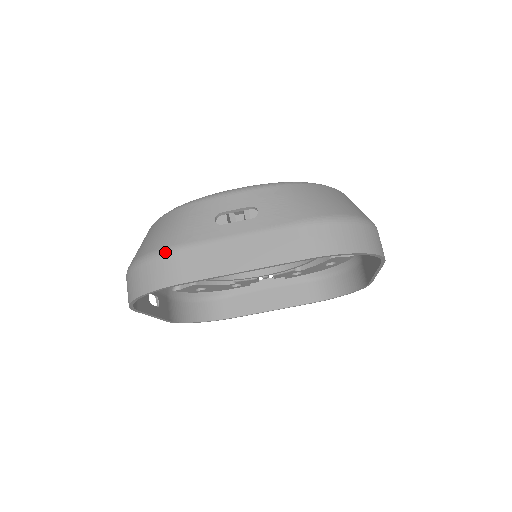
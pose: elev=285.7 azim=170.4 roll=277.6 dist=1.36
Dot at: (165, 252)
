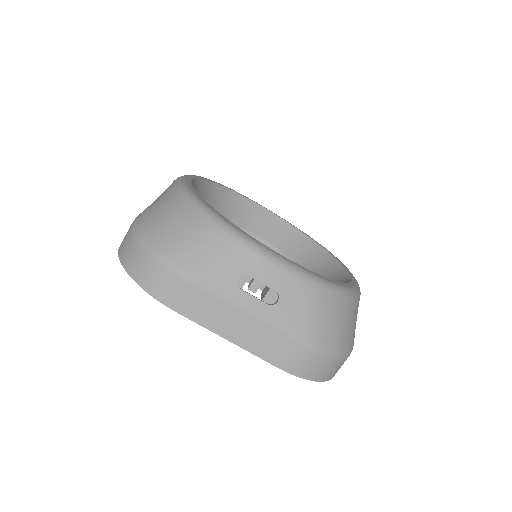
Dot at: (178, 273)
